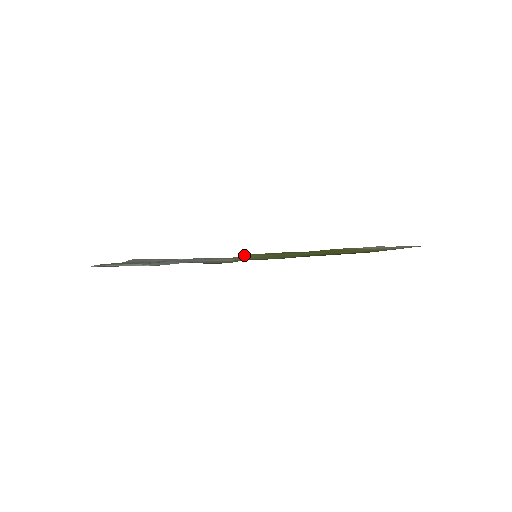
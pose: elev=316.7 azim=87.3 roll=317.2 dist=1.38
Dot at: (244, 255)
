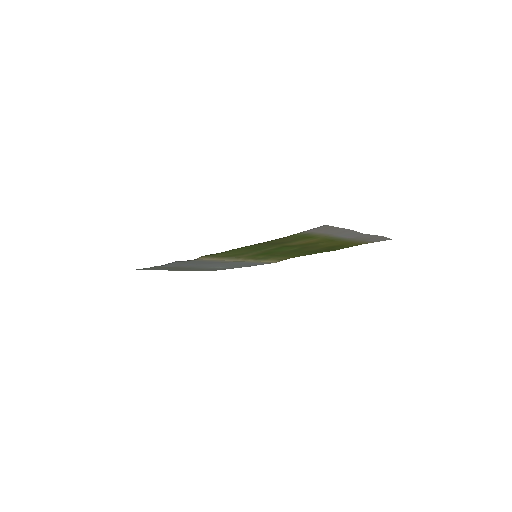
Dot at: (269, 258)
